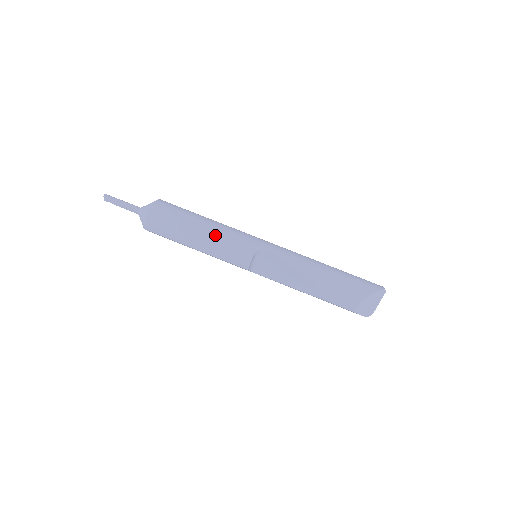
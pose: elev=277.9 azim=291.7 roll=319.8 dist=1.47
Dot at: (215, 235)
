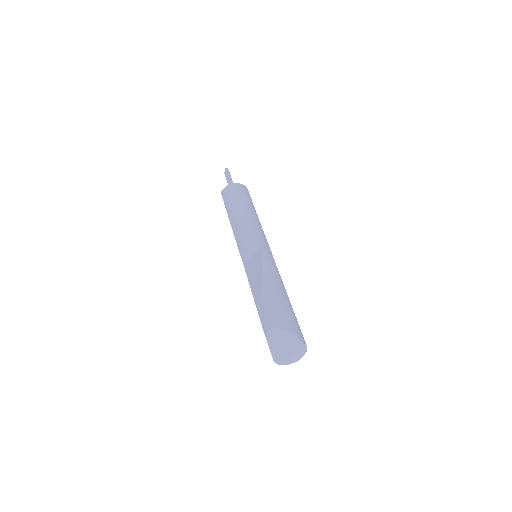
Dot at: (246, 218)
